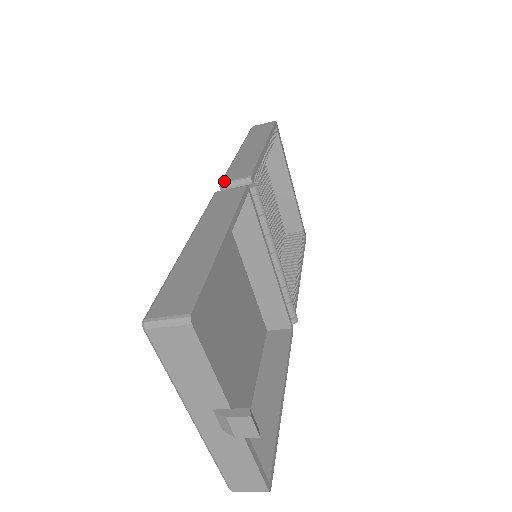
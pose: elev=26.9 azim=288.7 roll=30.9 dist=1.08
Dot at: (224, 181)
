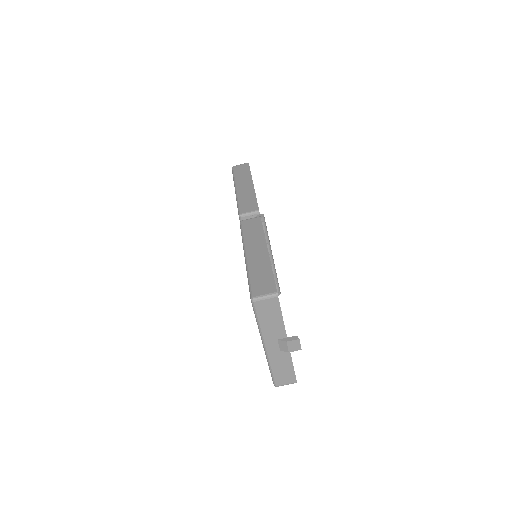
Dot at: (242, 213)
